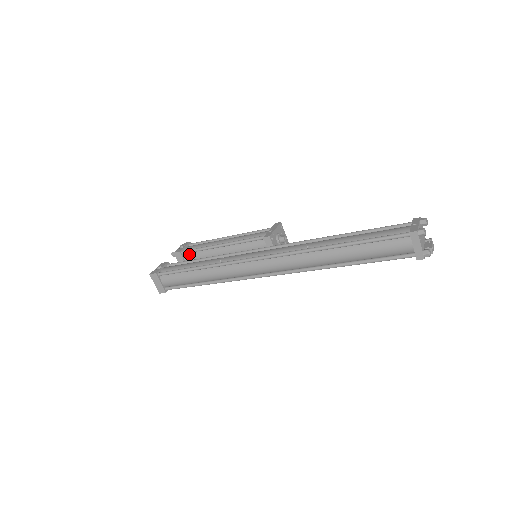
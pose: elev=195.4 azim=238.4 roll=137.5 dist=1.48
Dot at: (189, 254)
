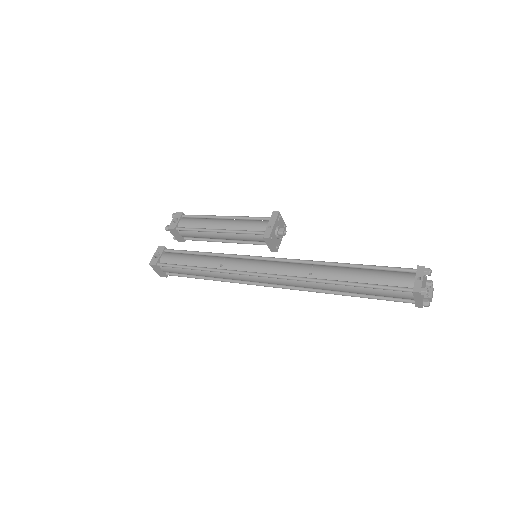
Dot at: (184, 231)
